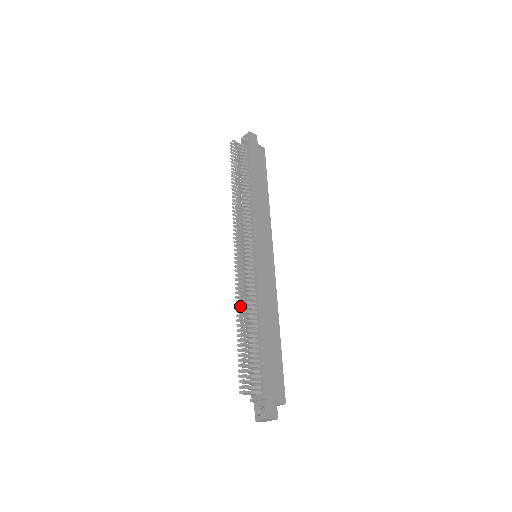
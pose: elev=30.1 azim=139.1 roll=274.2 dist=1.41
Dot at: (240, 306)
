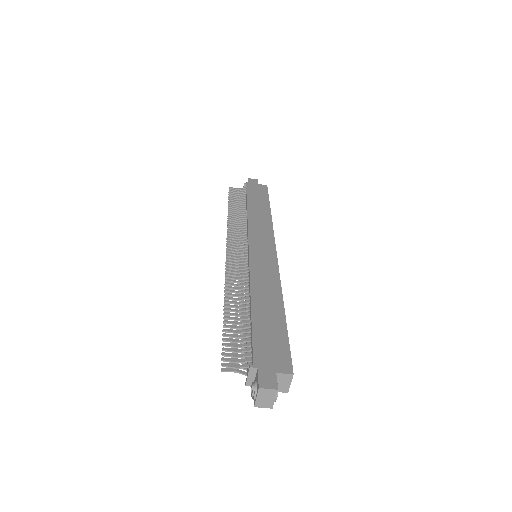
Dot at: (227, 292)
